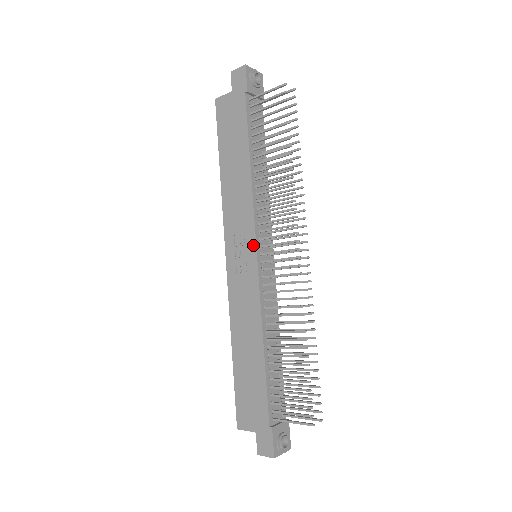
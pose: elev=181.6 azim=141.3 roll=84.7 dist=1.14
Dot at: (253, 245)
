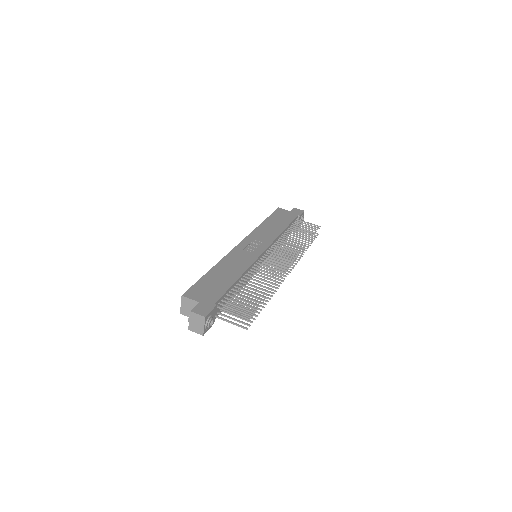
Dot at: (265, 247)
